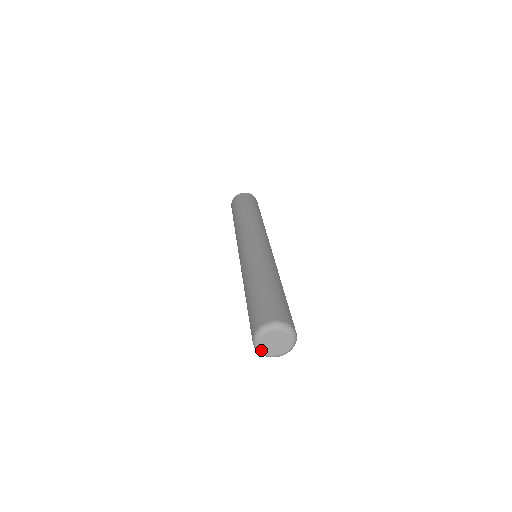
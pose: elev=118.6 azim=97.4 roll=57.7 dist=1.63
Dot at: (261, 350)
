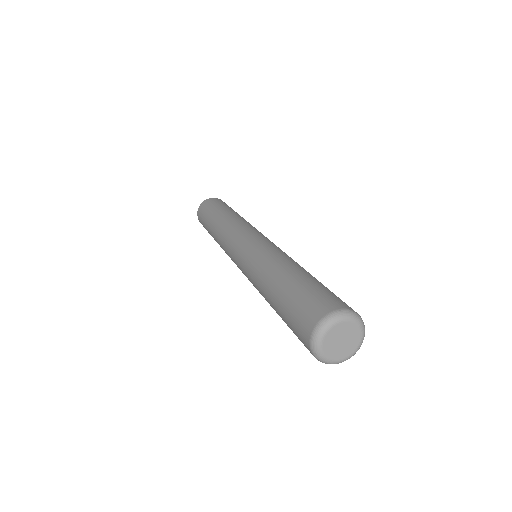
Dot at: (326, 358)
